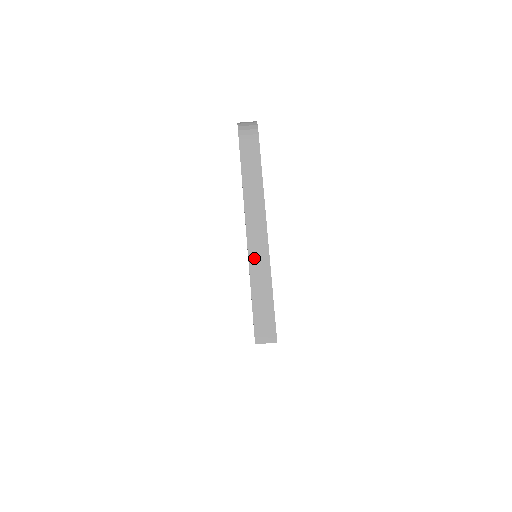
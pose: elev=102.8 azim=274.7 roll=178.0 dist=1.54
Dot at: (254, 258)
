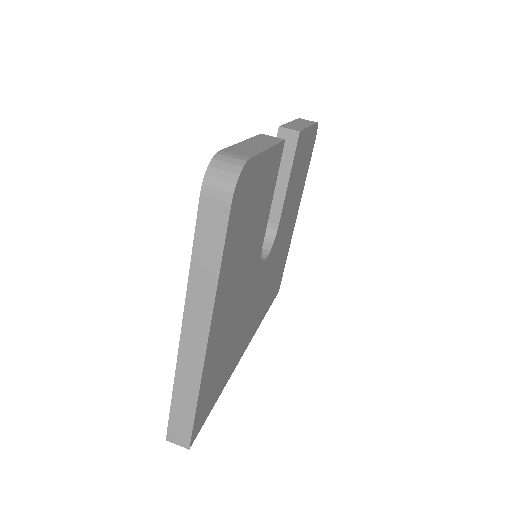
Dot at: (184, 363)
